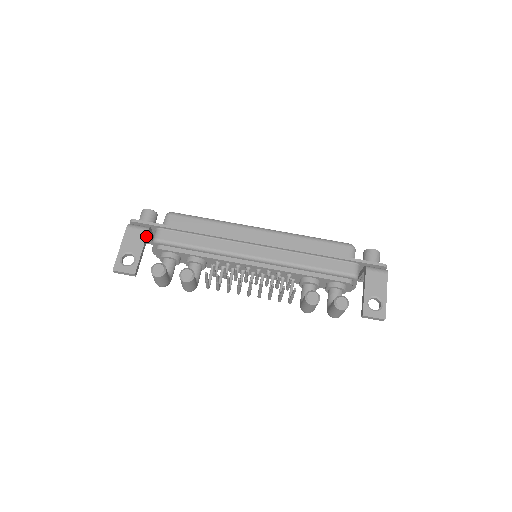
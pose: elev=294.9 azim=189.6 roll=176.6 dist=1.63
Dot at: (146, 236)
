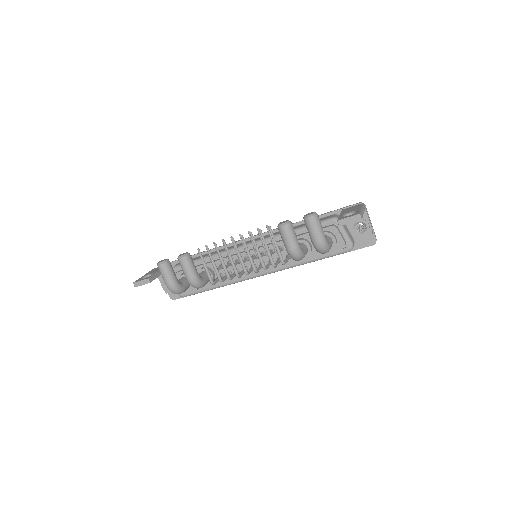
Dot at: occluded
